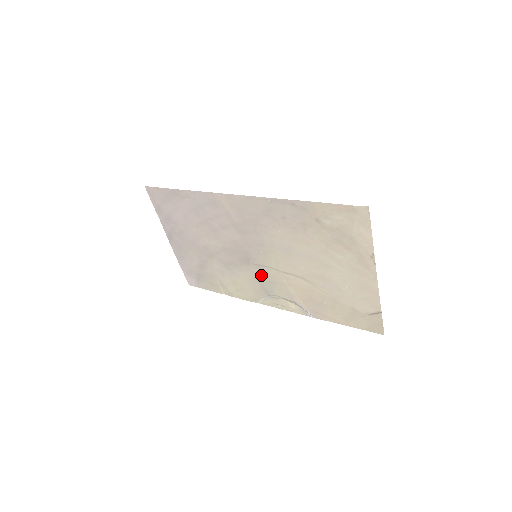
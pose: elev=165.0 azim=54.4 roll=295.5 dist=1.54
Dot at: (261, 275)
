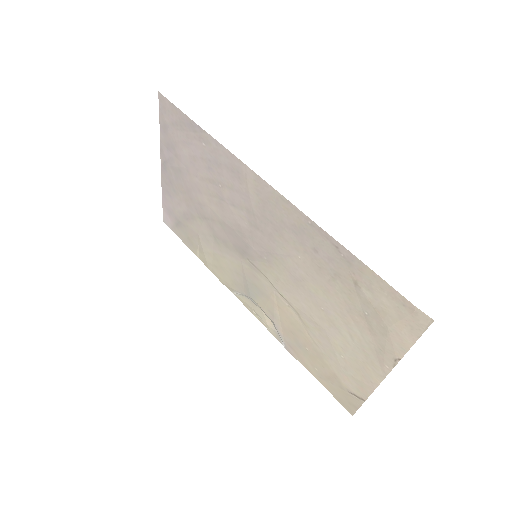
Dot at: (251, 275)
